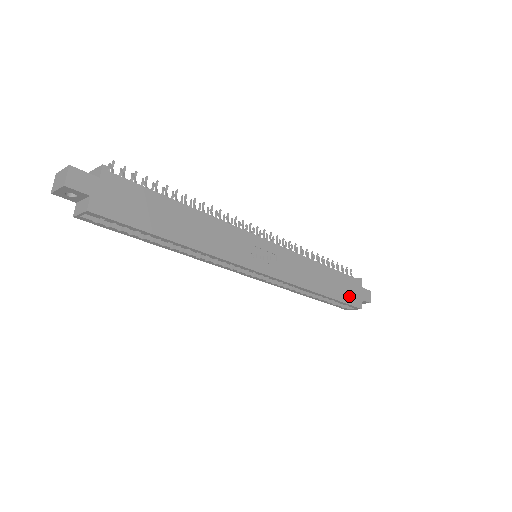
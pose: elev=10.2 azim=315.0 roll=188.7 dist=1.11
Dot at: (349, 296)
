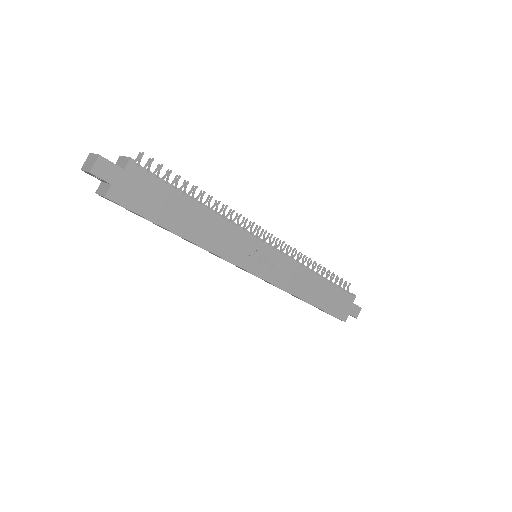
Dot at: (336, 309)
